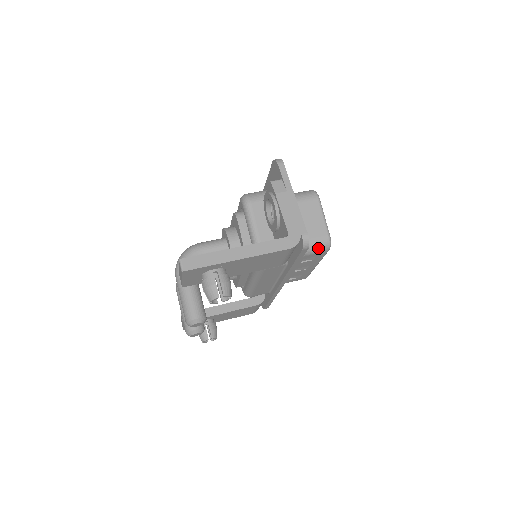
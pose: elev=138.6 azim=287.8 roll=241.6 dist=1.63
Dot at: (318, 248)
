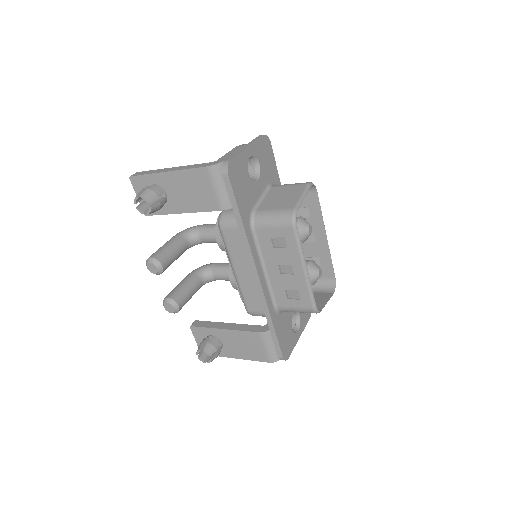
Dot at: (280, 219)
